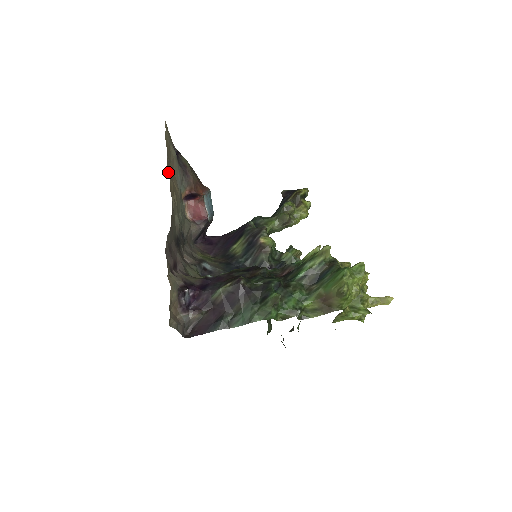
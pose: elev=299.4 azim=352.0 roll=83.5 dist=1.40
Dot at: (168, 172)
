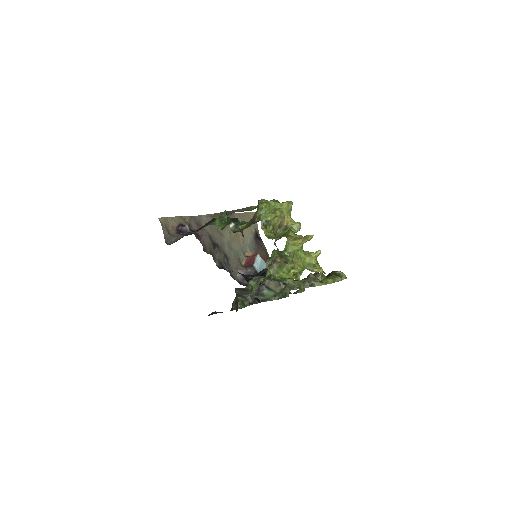
Dot at: (233, 214)
